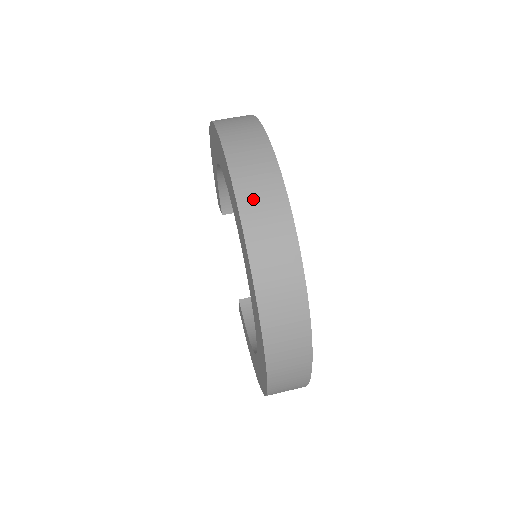
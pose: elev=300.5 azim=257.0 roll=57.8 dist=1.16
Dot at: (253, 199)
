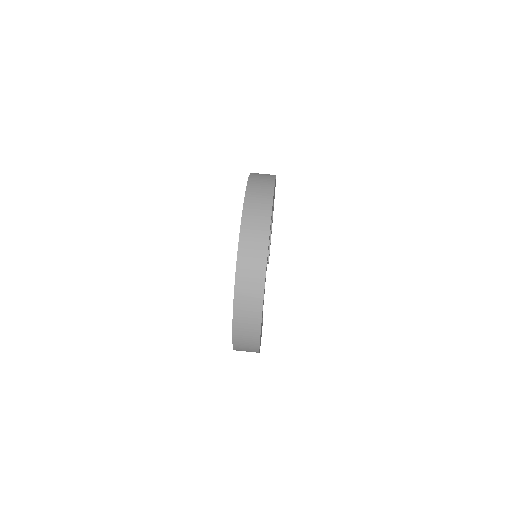
Dot at: (256, 186)
